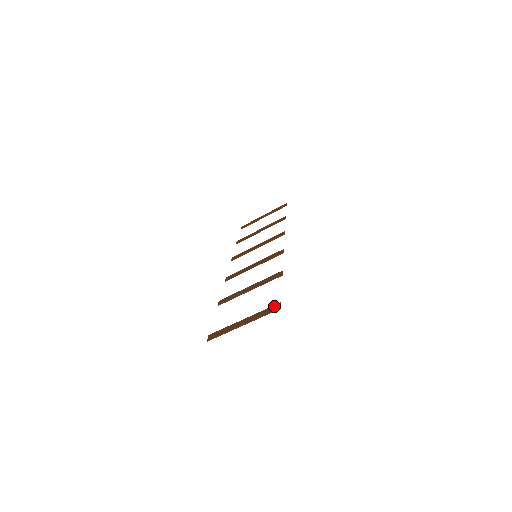
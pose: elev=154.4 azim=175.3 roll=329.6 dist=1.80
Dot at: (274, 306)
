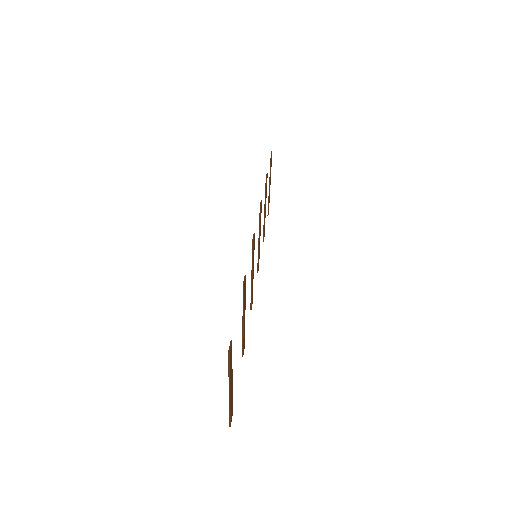
Dot at: occluded
